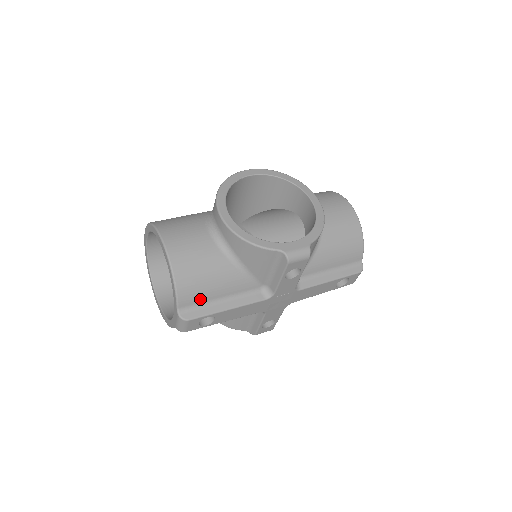
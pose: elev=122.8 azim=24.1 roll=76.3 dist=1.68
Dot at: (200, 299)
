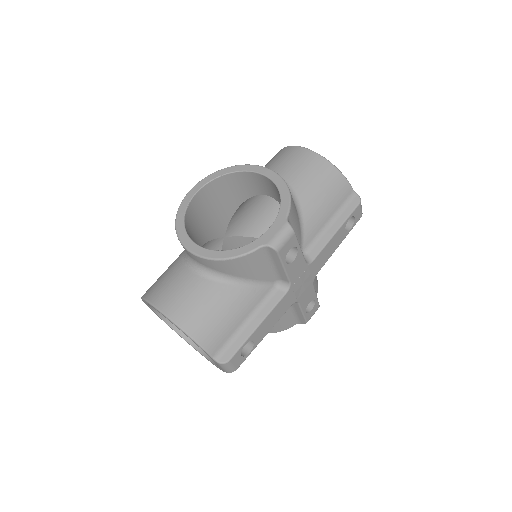
Dot at: (226, 335)
